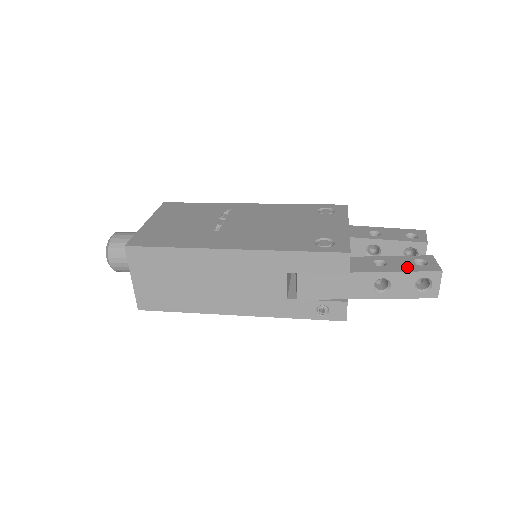
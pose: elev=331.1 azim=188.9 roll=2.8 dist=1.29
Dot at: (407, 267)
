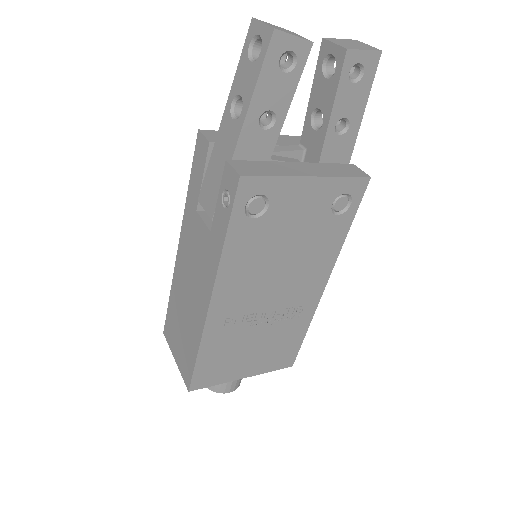
Dot at: occluded
